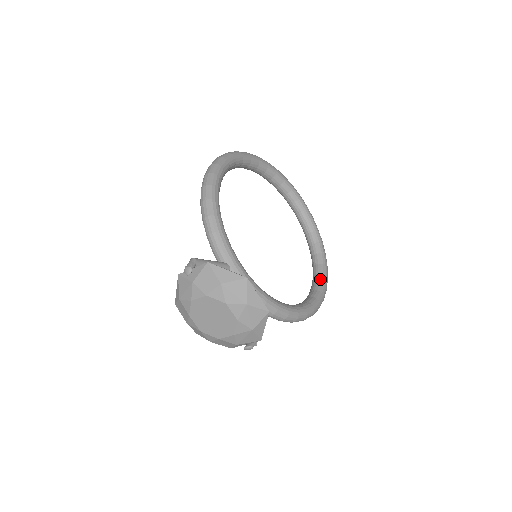
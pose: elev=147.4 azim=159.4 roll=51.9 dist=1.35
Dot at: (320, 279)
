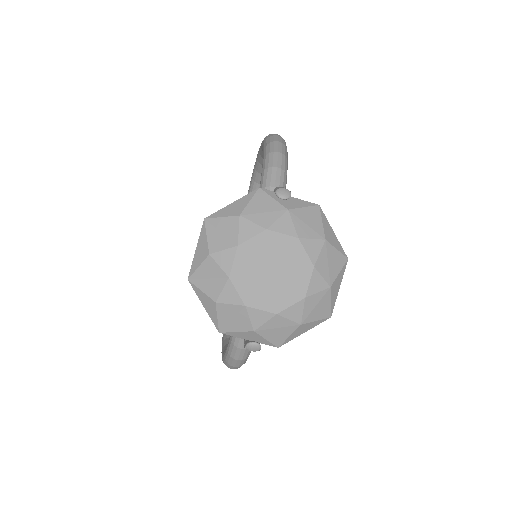
Dot at: occluded
